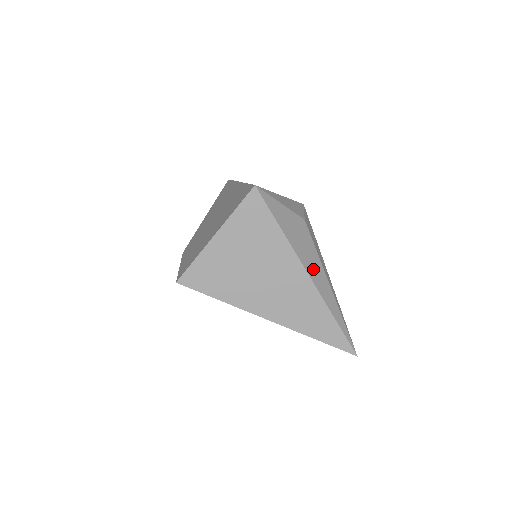
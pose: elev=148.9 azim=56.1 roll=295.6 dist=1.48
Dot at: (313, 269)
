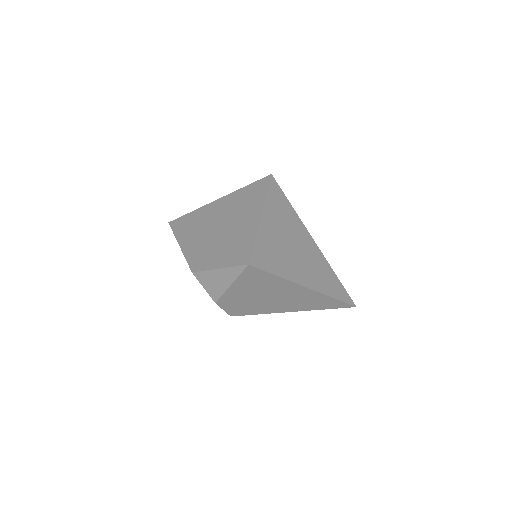
Dot at: occluded
